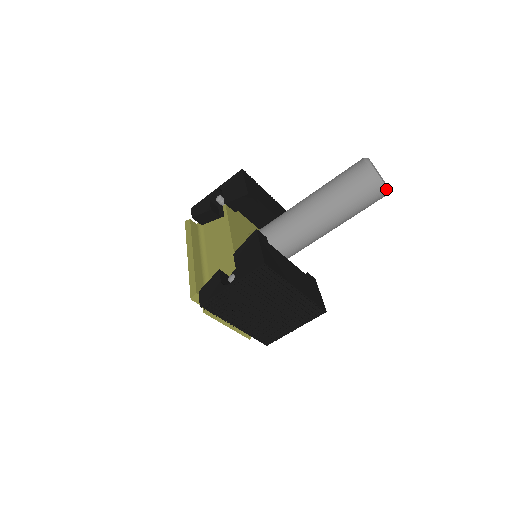
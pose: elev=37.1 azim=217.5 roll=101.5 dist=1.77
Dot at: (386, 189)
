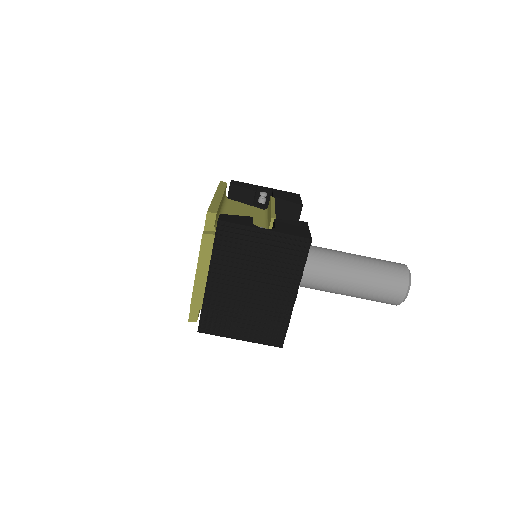
Dot at: (406, 297)
